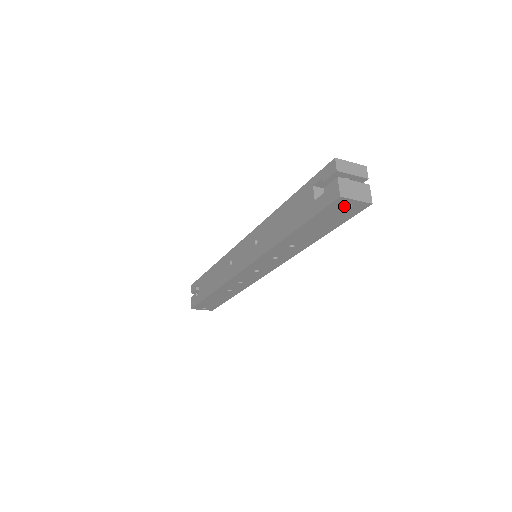
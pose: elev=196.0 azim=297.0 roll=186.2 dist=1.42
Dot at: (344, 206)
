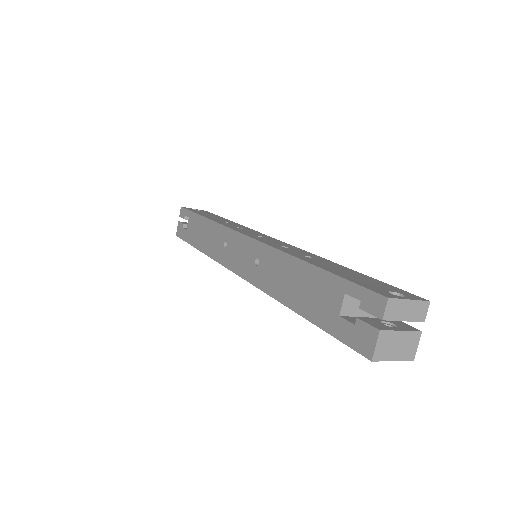
Dot at: occluded
